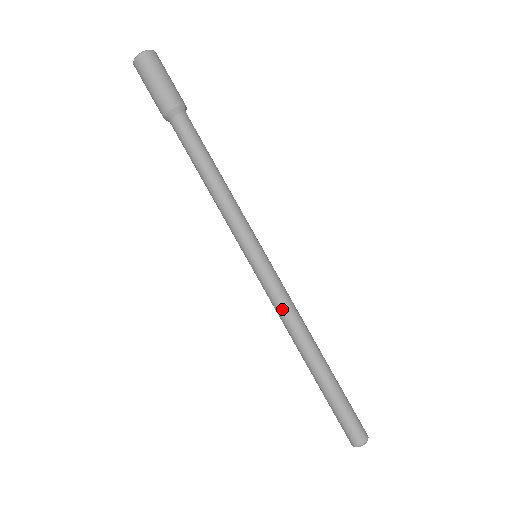
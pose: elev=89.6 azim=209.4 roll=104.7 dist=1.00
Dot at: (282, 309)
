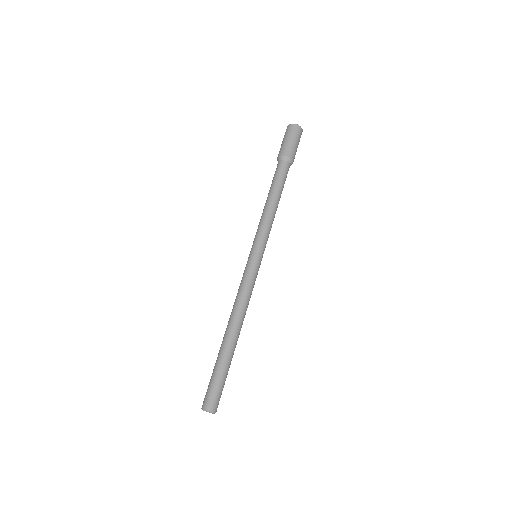
Dot at: (240, 291)
